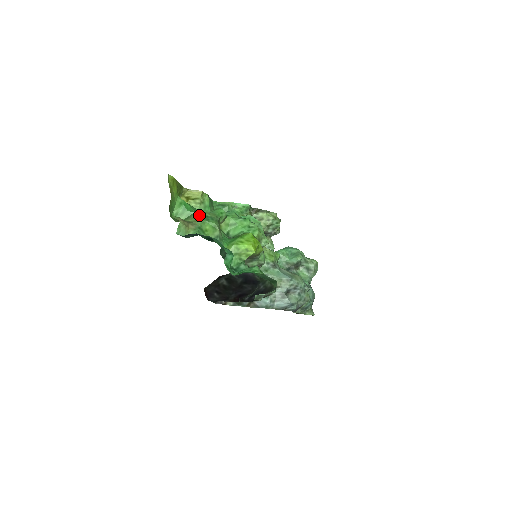
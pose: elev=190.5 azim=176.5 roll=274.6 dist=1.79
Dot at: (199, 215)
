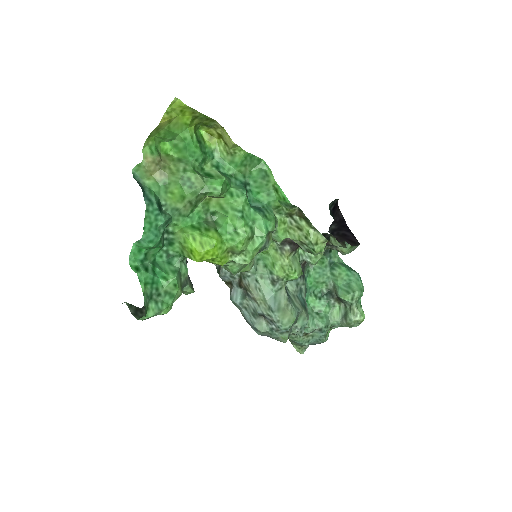
Dot at: (184, 170)
